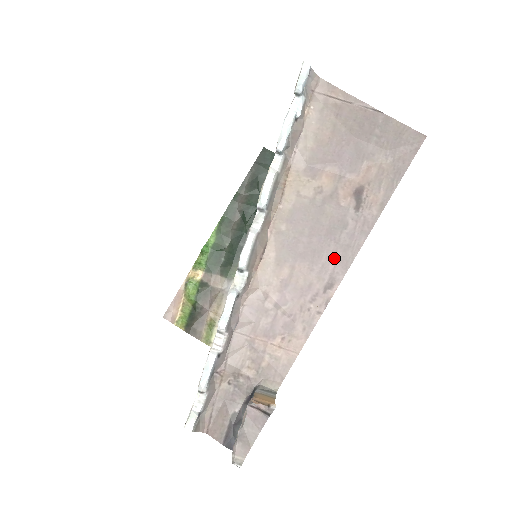
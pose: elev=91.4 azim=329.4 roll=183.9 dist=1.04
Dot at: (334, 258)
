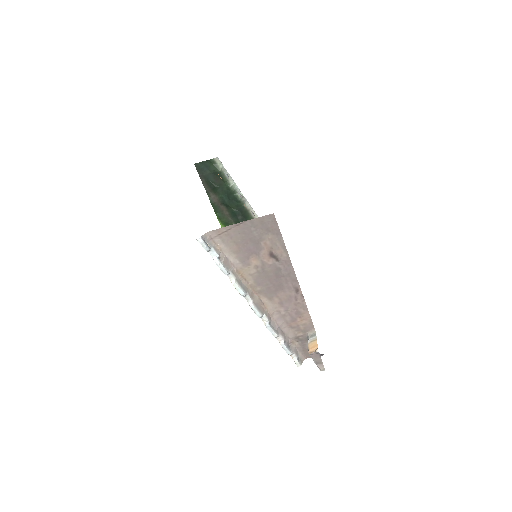
Dot at: (288, 282)
